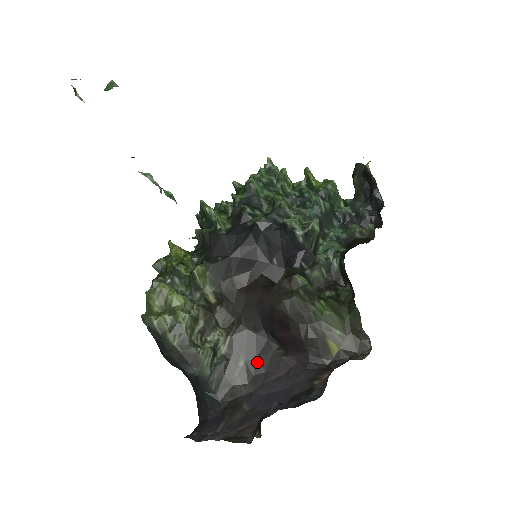
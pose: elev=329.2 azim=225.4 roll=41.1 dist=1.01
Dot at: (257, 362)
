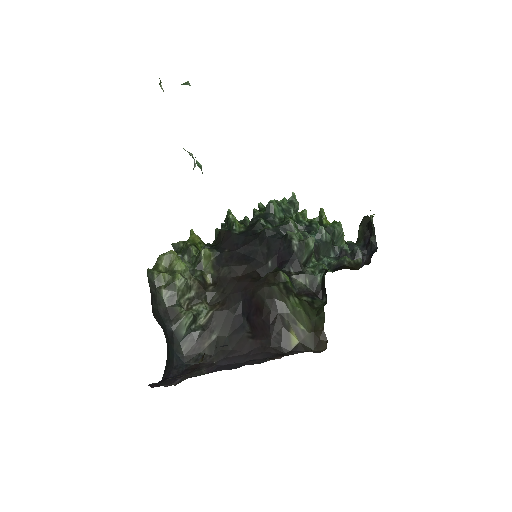
Dot at: (227, 340)
